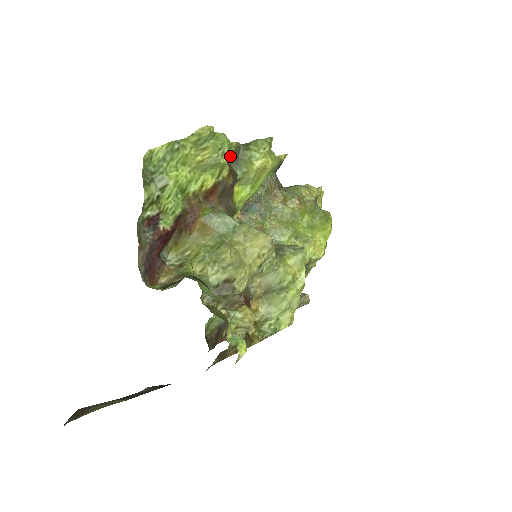
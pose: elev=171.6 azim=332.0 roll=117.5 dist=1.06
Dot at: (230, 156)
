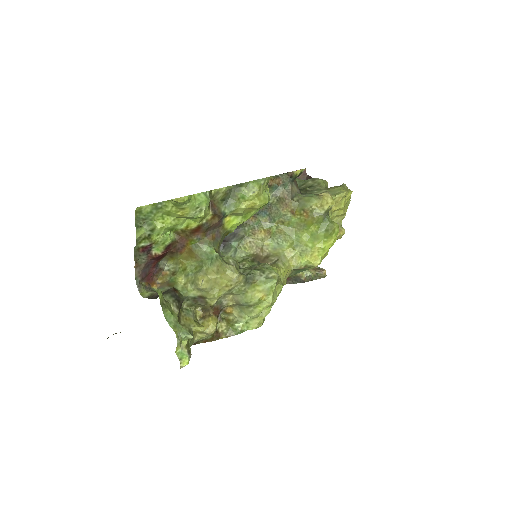
Dot at: (219, 199)
